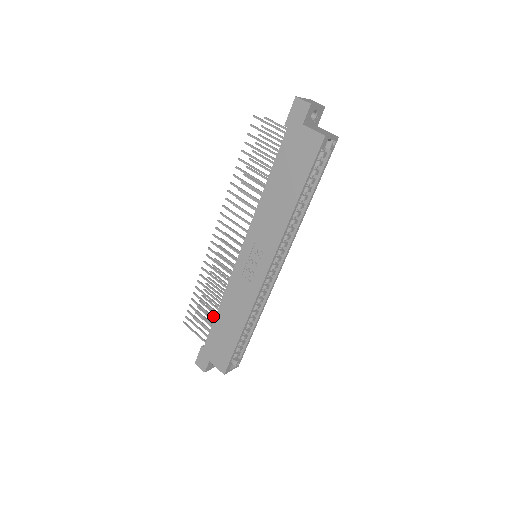
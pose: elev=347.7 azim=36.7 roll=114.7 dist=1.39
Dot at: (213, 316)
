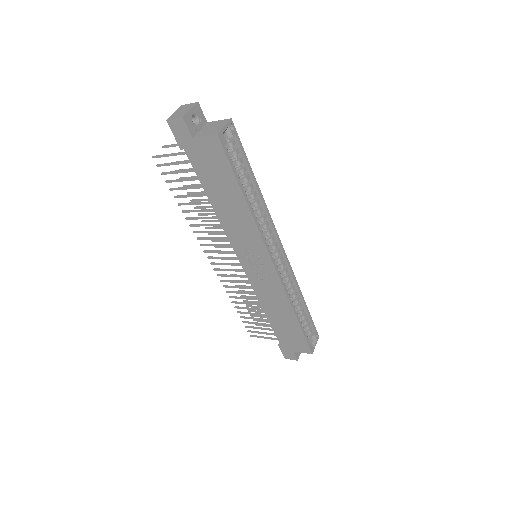
Dot at: (266, 319)
